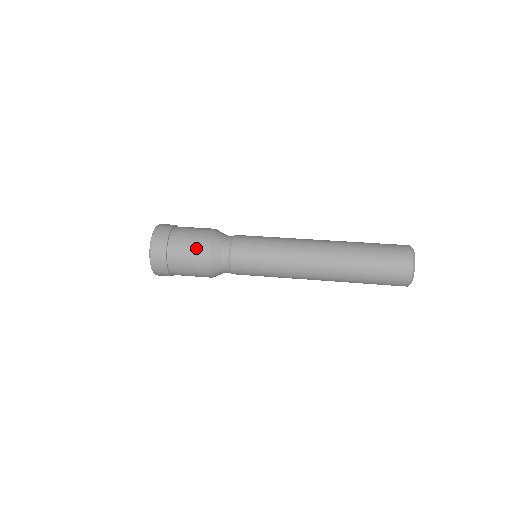
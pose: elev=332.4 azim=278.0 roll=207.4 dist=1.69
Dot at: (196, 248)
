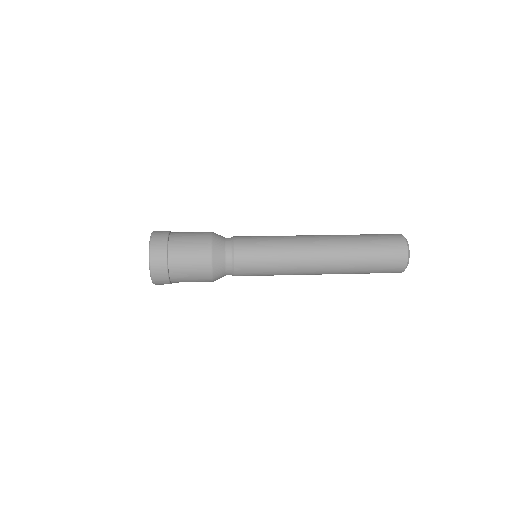
Dot at: (199, 232)
